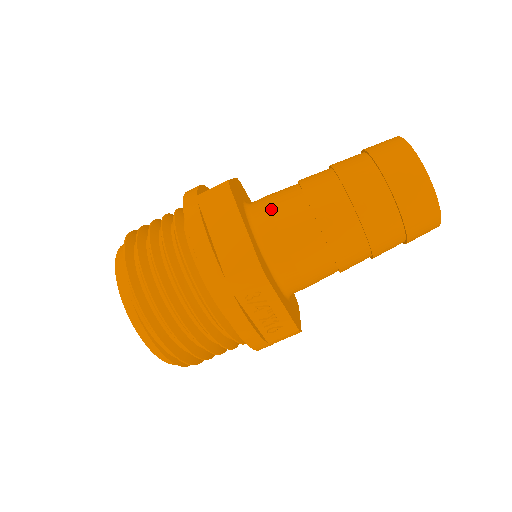
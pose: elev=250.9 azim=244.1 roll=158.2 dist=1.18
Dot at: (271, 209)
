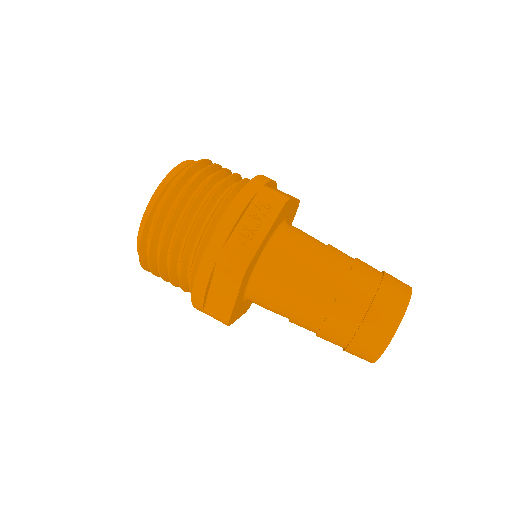
Dot at: occluded
